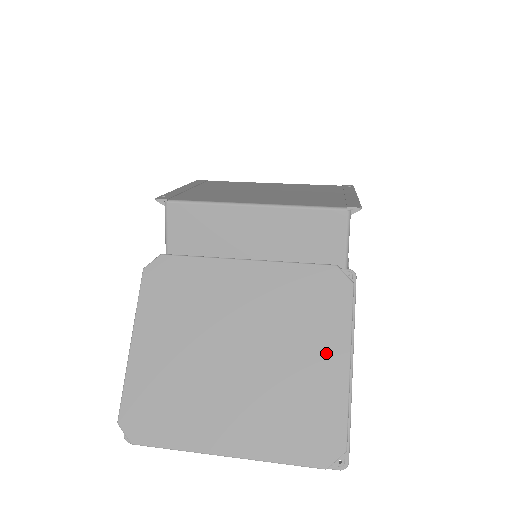
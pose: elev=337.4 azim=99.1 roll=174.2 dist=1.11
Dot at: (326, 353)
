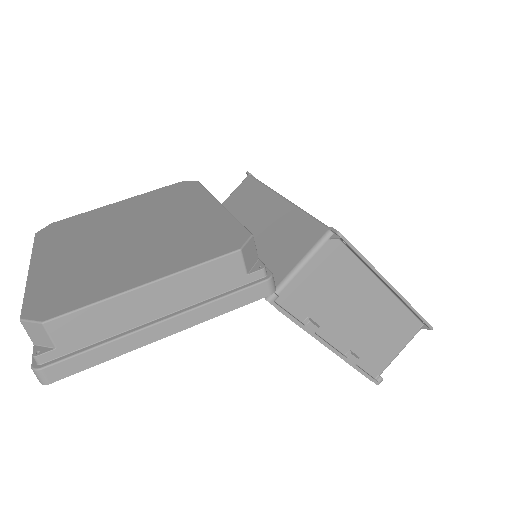
Dot at: (151, 268)
